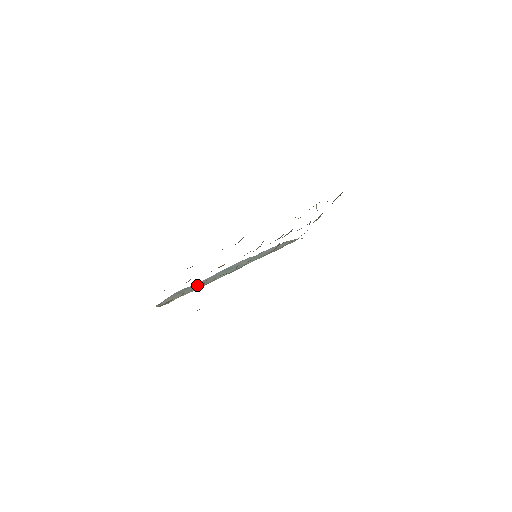
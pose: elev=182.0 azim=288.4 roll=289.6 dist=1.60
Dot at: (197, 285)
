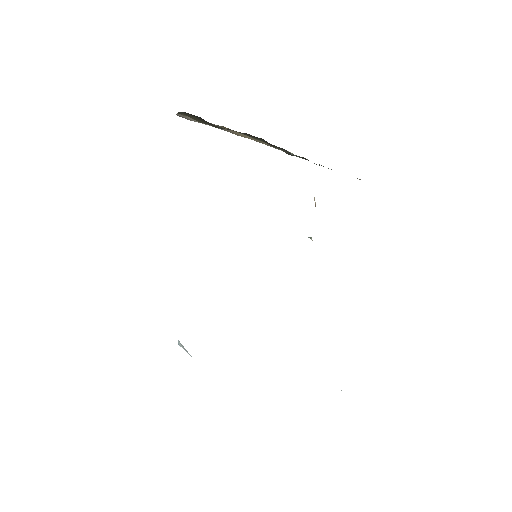
Dot at: occluded
